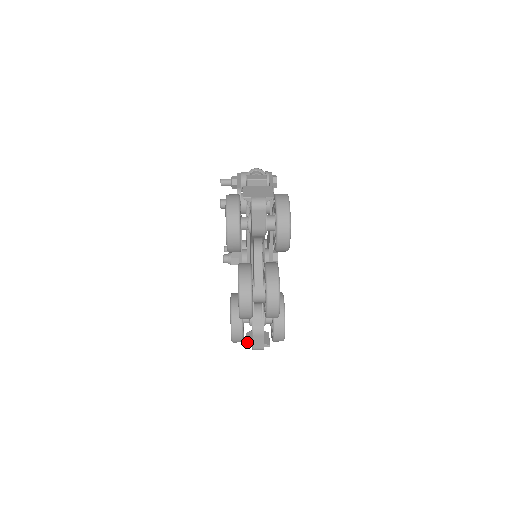
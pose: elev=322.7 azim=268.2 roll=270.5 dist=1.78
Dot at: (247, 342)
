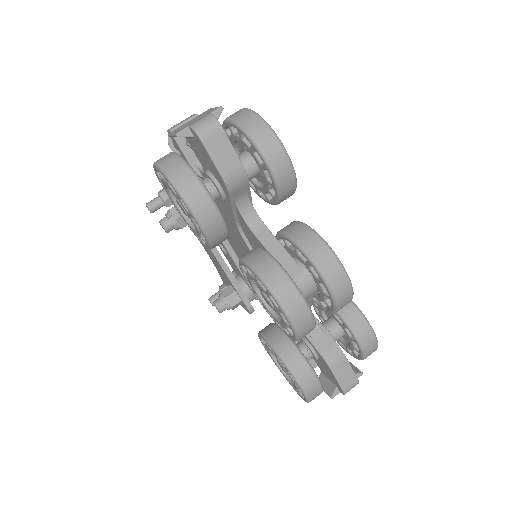
Dot at: (327, 391)
